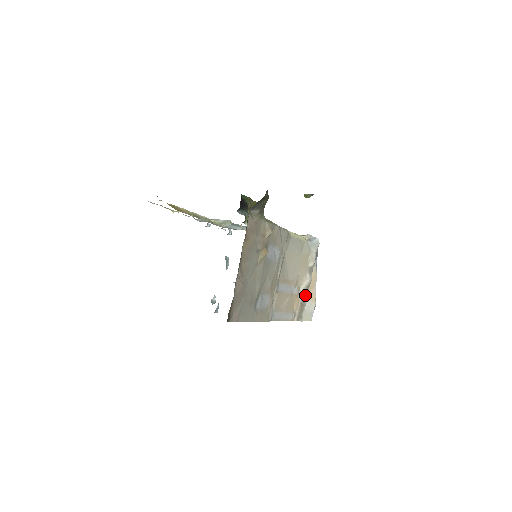
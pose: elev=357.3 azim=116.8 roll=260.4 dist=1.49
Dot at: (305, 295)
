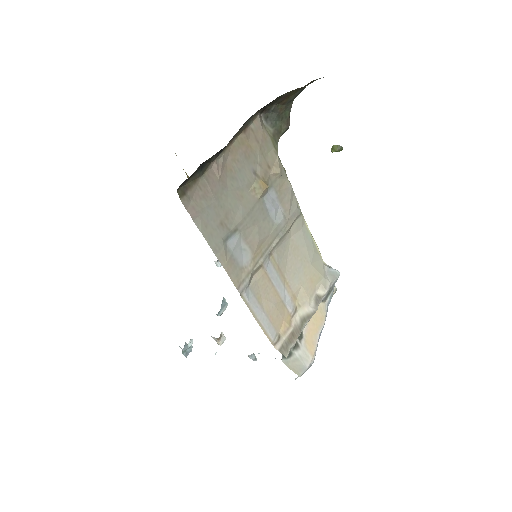
Dot at: (301, 325)
